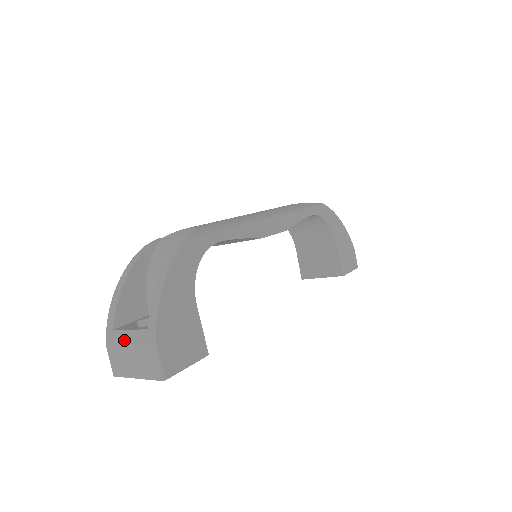
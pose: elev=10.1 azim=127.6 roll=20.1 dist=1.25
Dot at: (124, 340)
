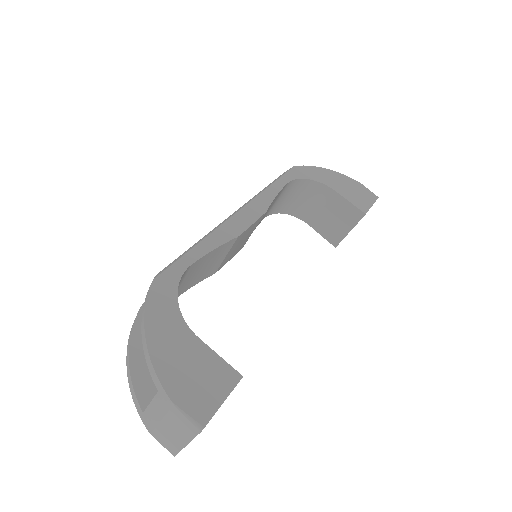
Dot at: (153, 416)
